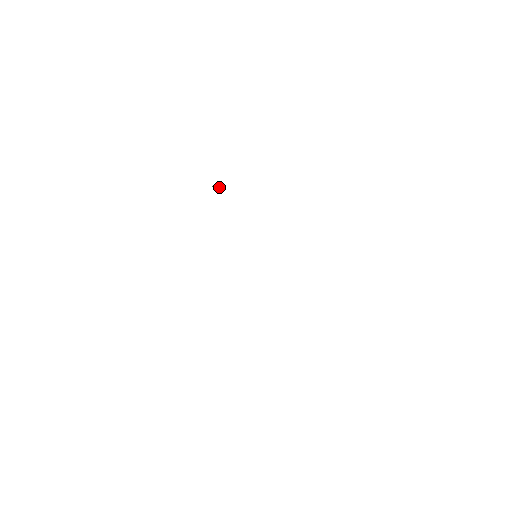
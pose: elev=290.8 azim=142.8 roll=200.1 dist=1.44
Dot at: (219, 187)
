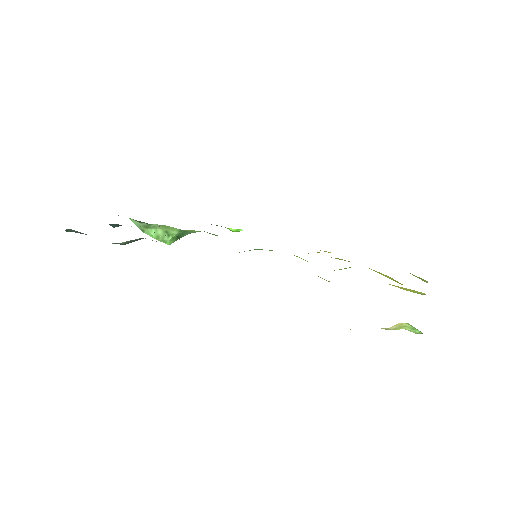
Dot at: (173, 235)
